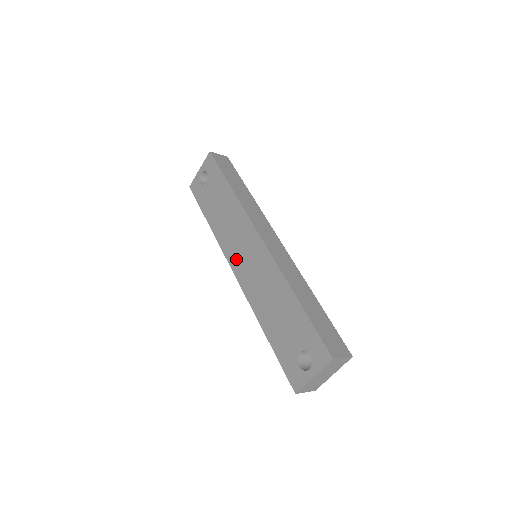
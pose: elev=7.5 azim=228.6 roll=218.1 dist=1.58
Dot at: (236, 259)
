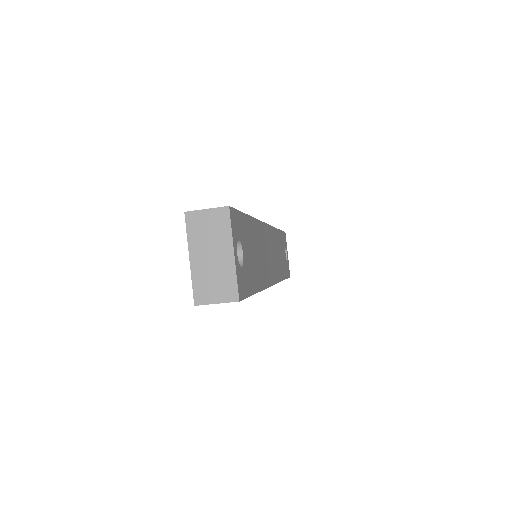
Dot at: occluded
